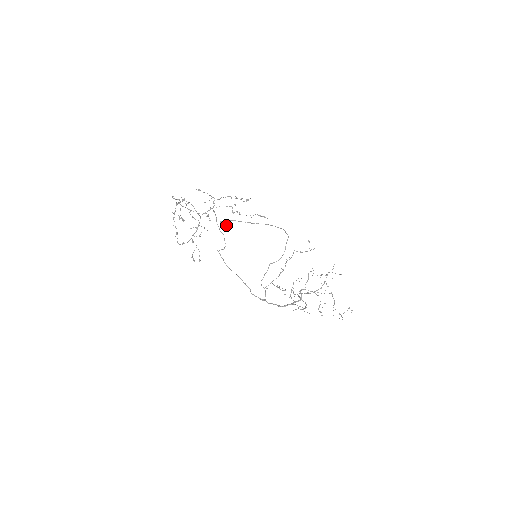
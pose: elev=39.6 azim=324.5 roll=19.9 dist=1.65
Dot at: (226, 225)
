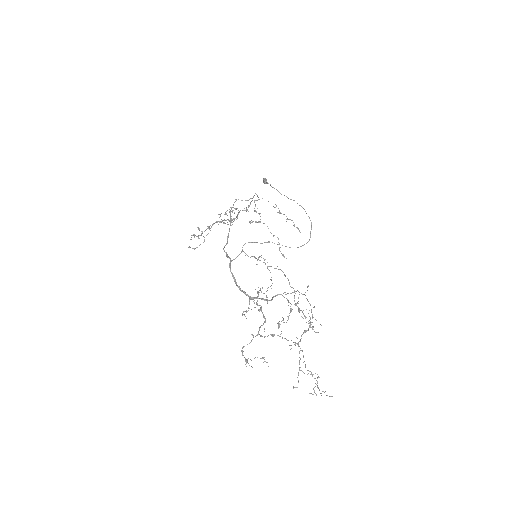
Dot at: (267, 183)
